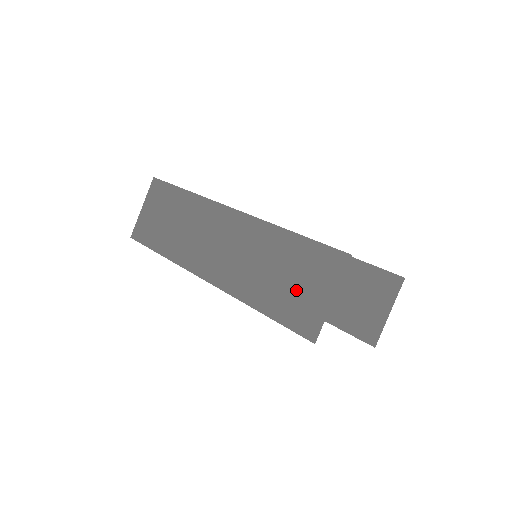
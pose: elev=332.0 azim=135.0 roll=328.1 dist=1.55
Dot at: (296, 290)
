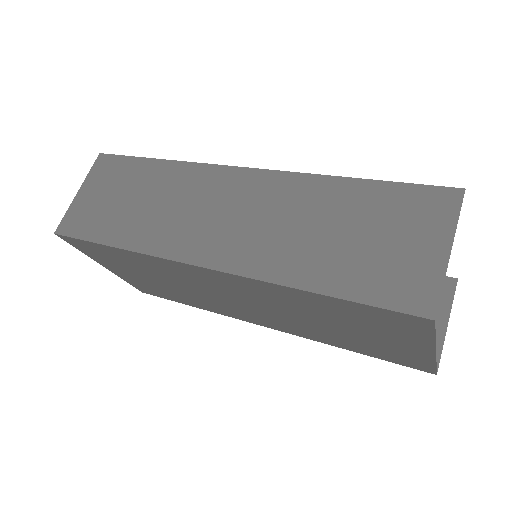
Dot at: (379, 250)
